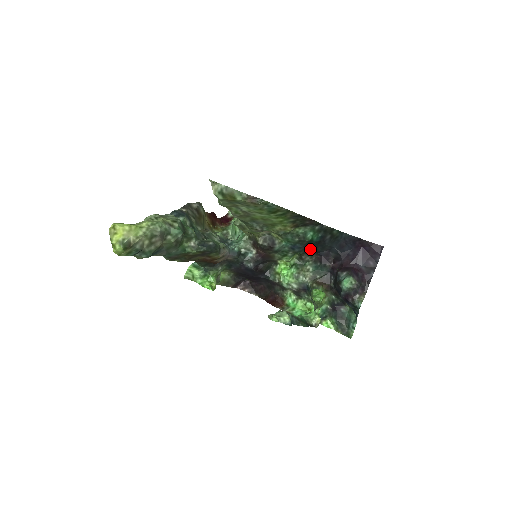
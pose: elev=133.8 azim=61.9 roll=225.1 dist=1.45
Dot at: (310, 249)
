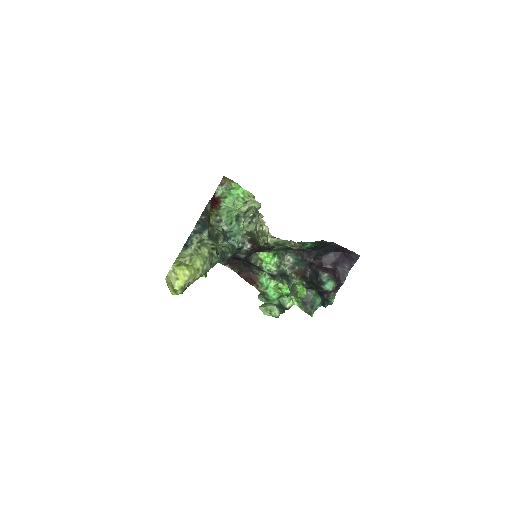
Dot at: occluded
